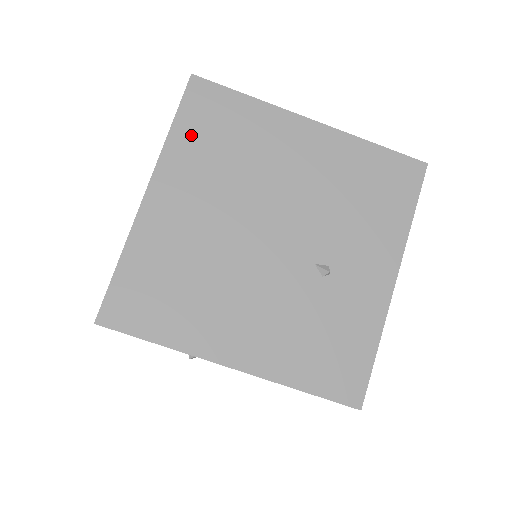
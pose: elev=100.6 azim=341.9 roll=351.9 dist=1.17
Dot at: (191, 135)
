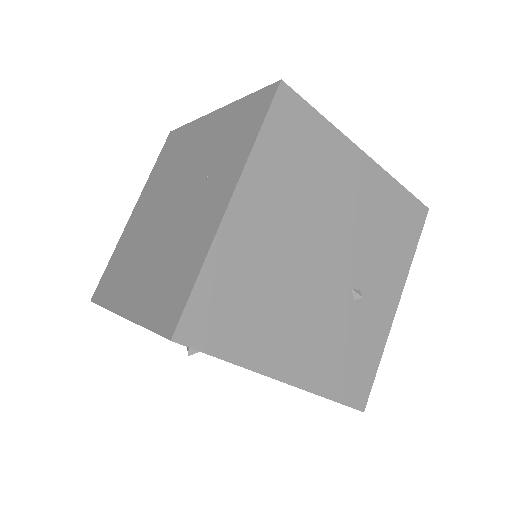
Dot at: (275, 147)
